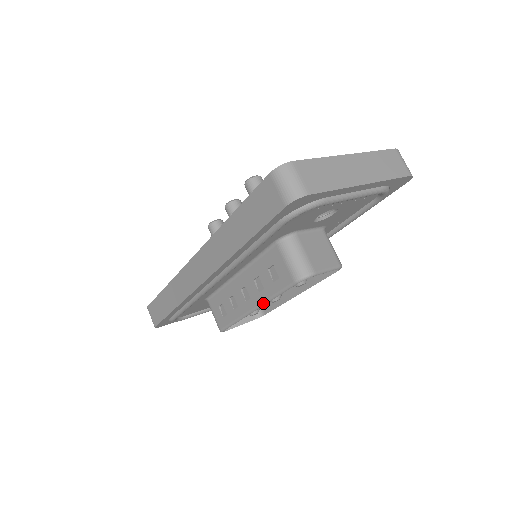
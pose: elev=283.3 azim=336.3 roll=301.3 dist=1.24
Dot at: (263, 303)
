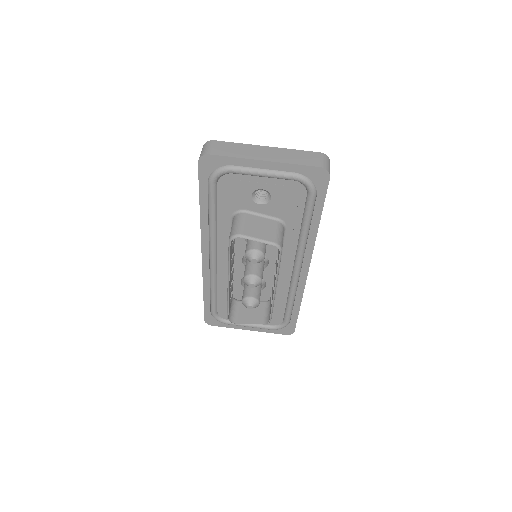
Dot at: (228, 272)
